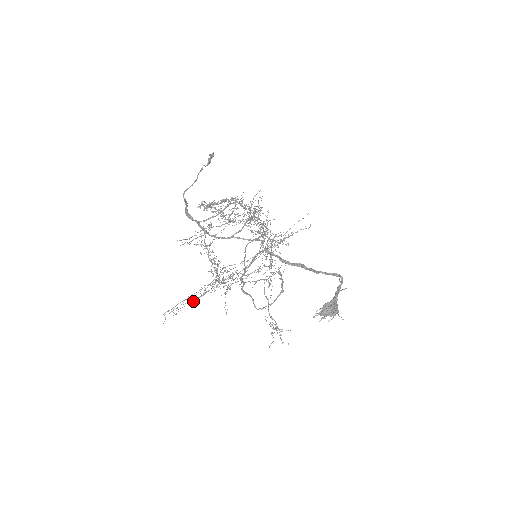
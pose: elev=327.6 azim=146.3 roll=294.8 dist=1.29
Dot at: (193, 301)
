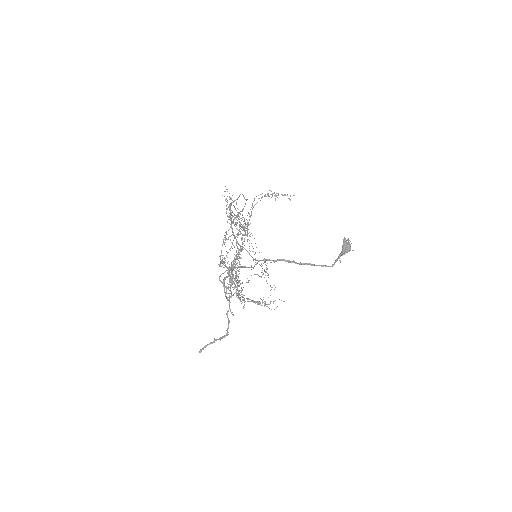
Dot at: occluded
